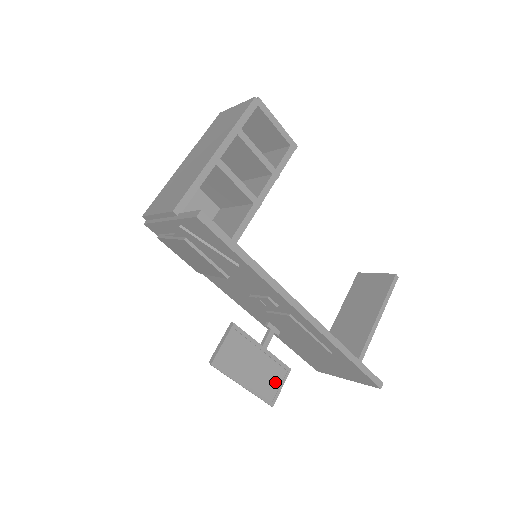
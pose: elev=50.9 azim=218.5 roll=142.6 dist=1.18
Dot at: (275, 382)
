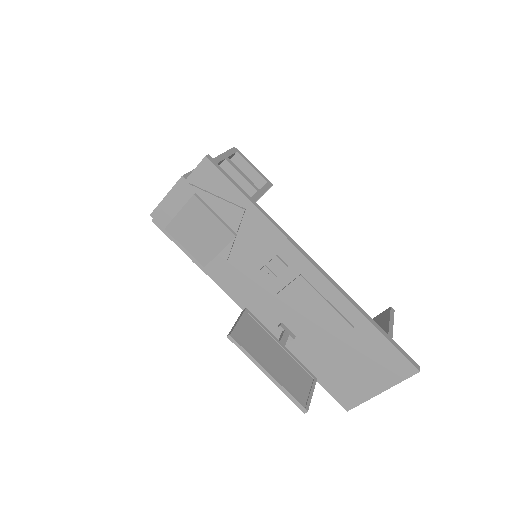
Dot at: (303, 385)
